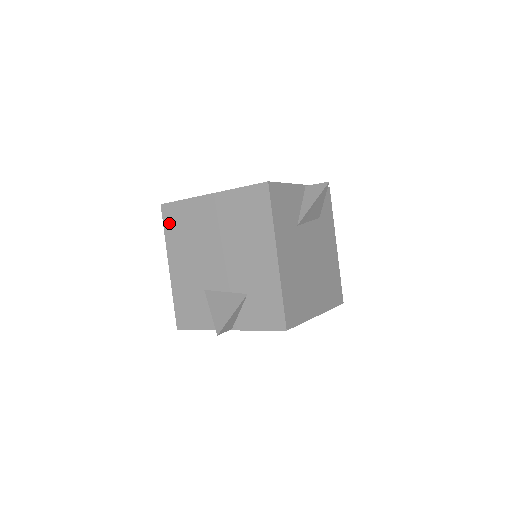
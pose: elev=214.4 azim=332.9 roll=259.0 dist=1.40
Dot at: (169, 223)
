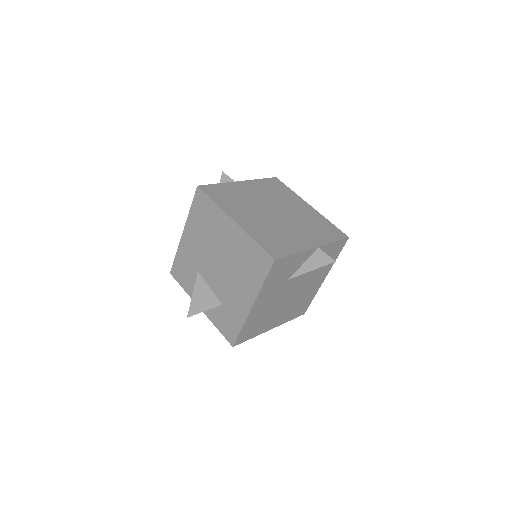
Dot at: (197, 205)
